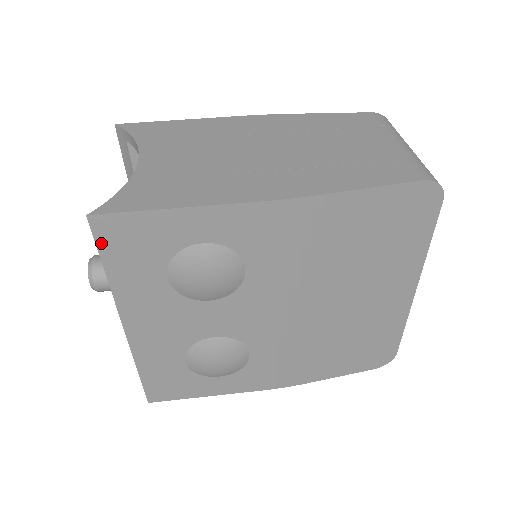
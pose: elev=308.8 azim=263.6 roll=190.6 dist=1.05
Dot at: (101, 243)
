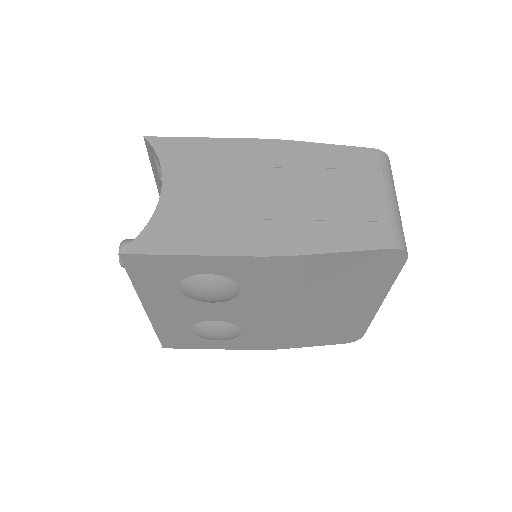
Dot at: (129, 268)
